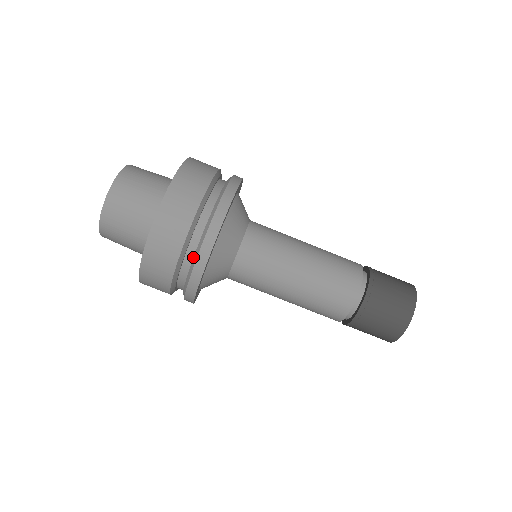
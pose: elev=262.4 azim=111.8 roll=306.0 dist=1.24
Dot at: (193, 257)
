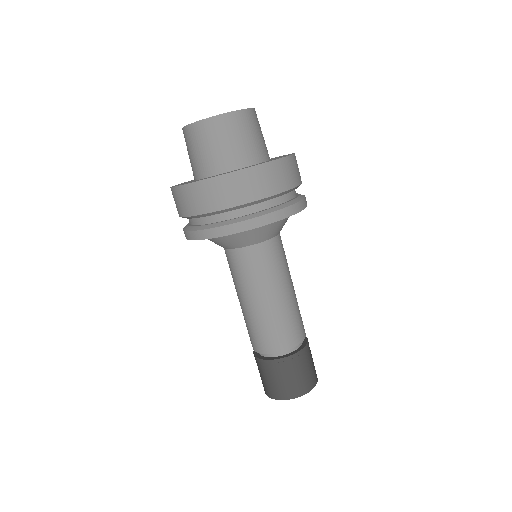
Dot at: (204, 224)
